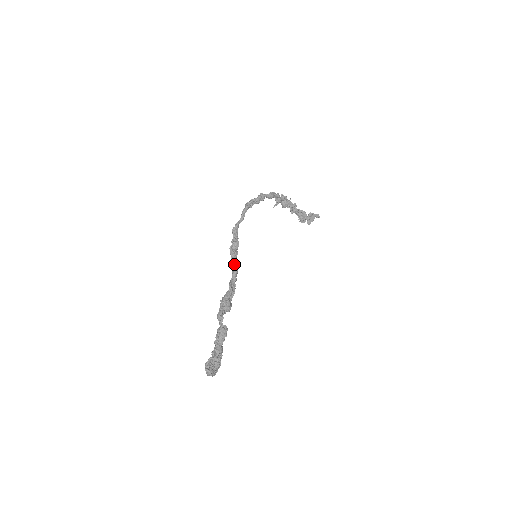
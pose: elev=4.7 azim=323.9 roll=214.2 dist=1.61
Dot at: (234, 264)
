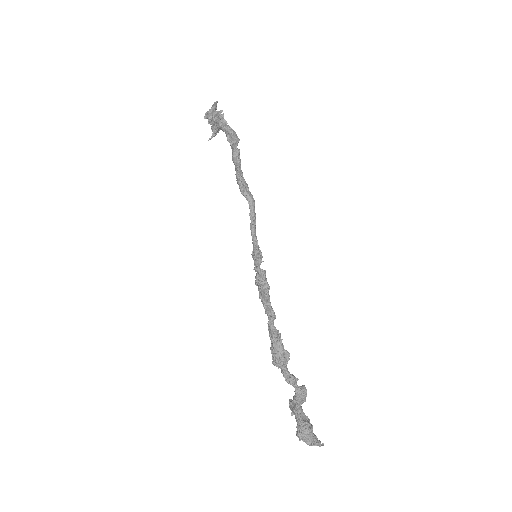
Dot at: (268, 300)
